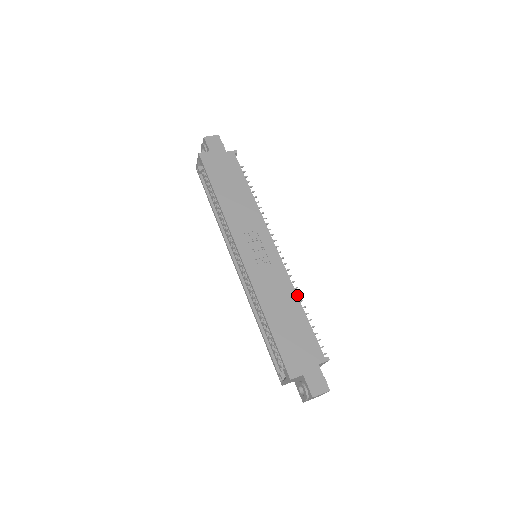
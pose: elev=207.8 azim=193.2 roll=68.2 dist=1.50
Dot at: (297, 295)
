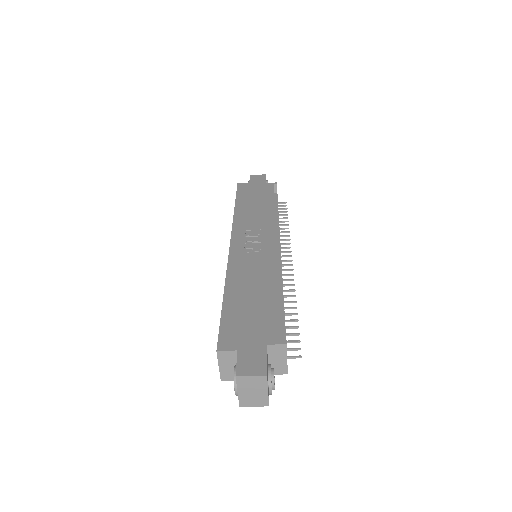
Dot at: occluded
